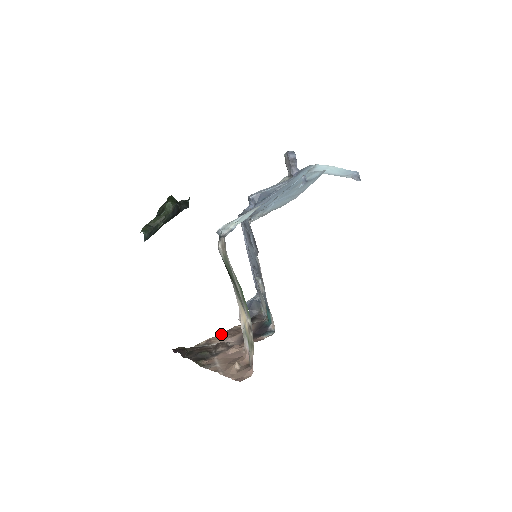
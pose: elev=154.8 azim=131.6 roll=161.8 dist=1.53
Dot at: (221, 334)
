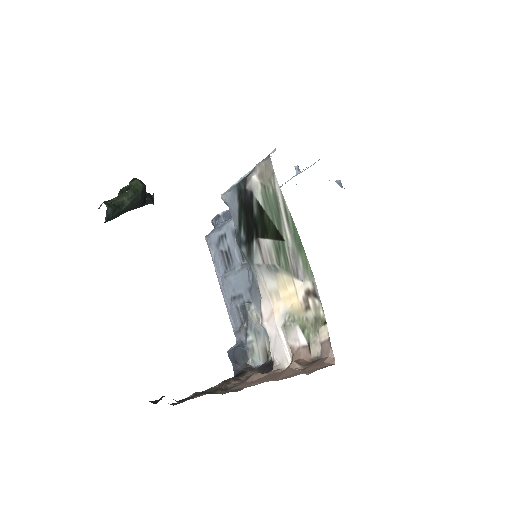
Dot at: occluded
